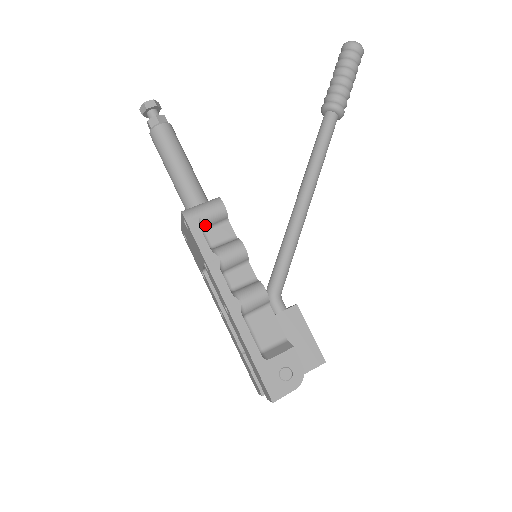
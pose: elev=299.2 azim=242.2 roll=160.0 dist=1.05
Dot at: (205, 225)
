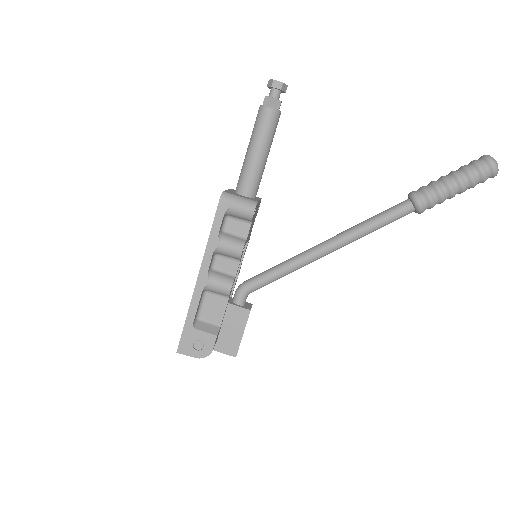
Dot at: (231, 214)
